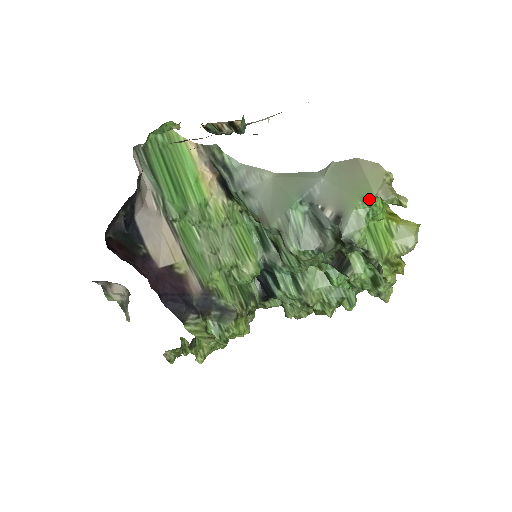
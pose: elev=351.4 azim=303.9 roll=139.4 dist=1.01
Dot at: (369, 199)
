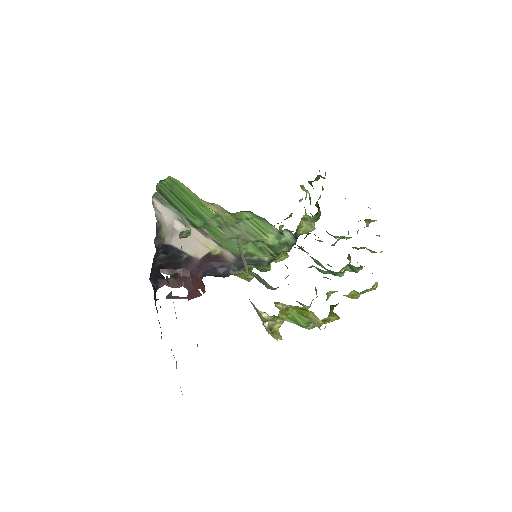
Dot at: occluded
